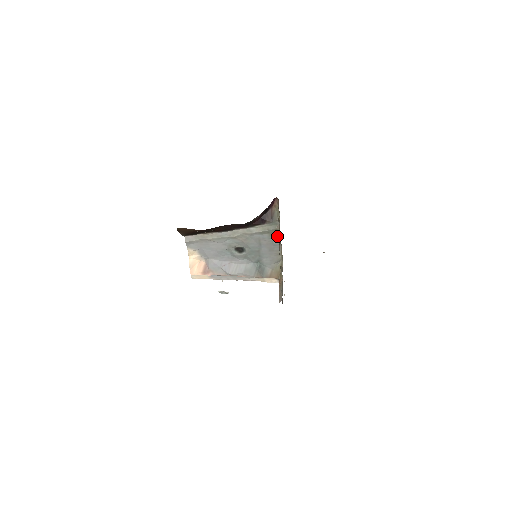
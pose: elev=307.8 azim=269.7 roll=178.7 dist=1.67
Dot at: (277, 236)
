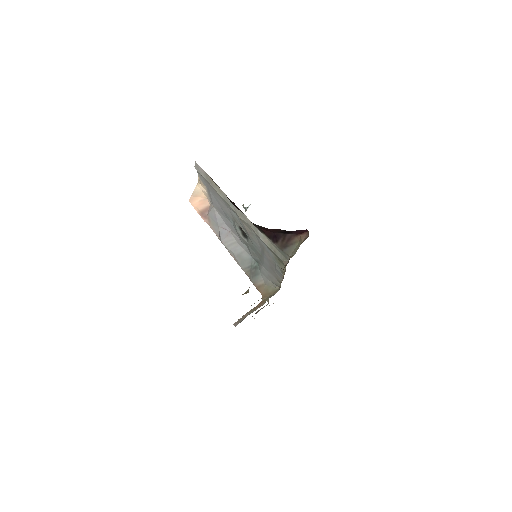
Dot at: (283, 267)
